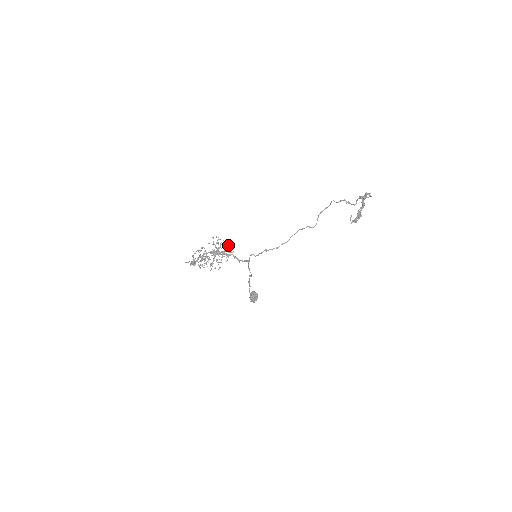
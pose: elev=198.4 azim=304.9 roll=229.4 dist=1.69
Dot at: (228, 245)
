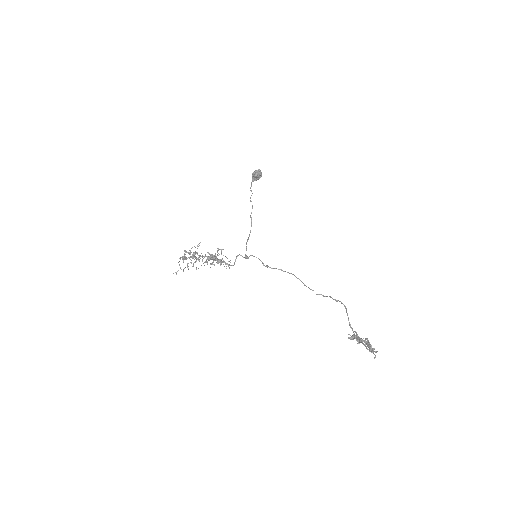
Dot at: occluded
